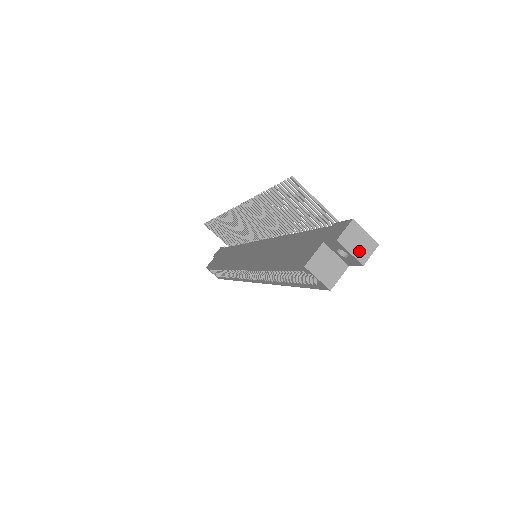
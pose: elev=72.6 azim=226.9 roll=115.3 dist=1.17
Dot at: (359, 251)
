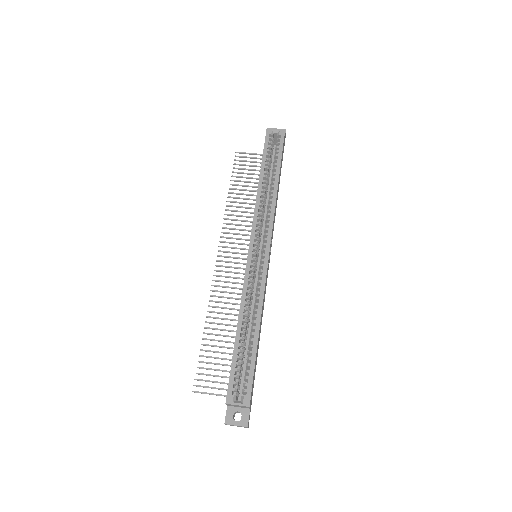
Dot at: occluded
